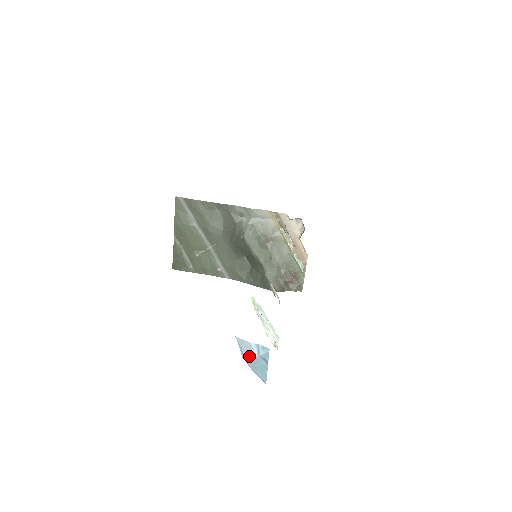
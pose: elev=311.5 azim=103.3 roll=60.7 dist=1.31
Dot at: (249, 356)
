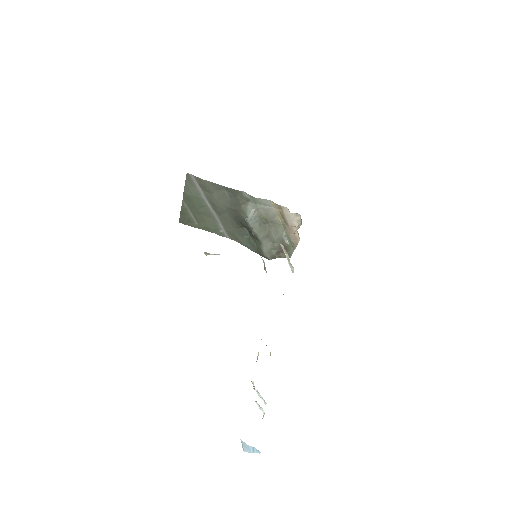
Dot at: (247, 451)
